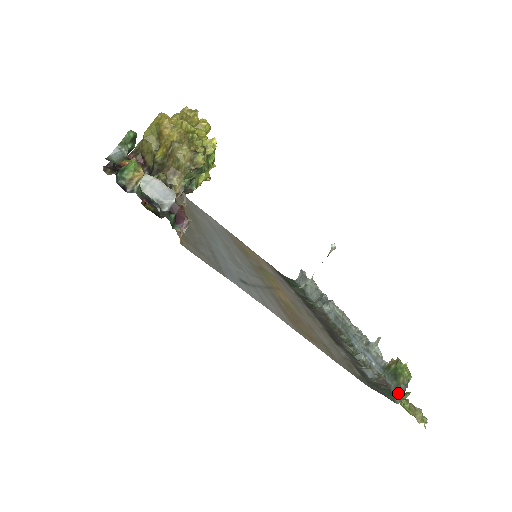
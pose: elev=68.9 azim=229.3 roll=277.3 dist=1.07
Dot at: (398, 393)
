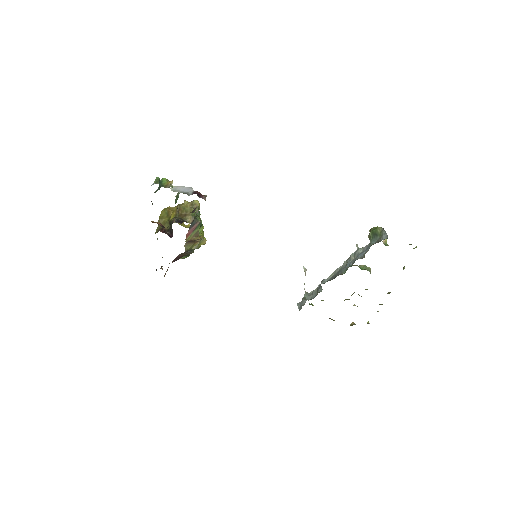
Dot at: (384, 236)
